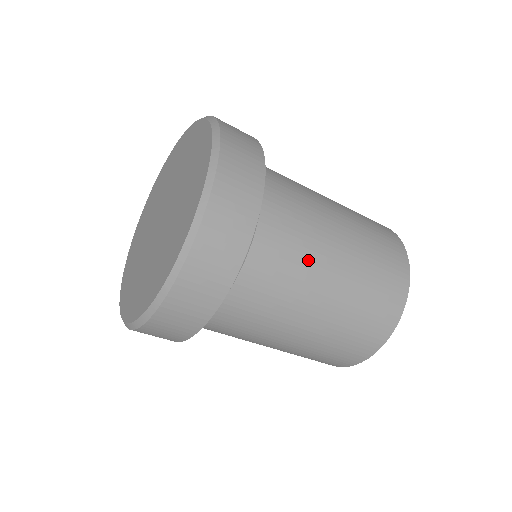
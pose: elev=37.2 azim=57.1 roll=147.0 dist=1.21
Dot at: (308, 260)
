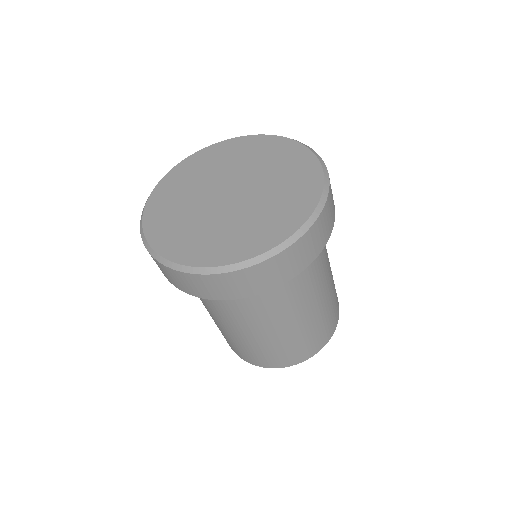
Dot at: (326, 253)
